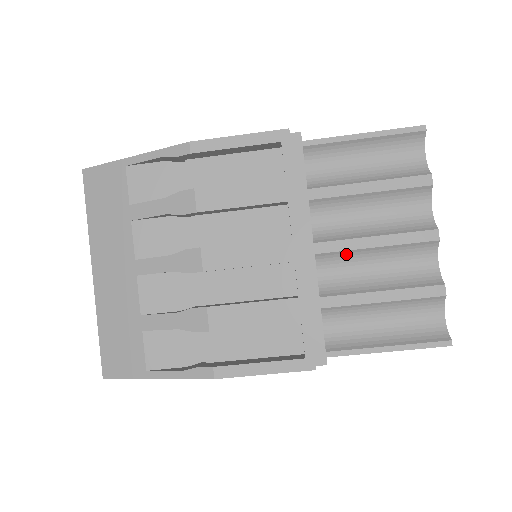
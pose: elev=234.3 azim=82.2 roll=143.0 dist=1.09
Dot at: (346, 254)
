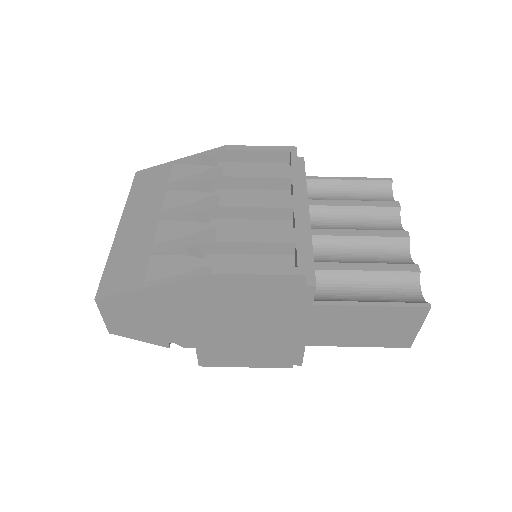
Dot at: (334, 240)
